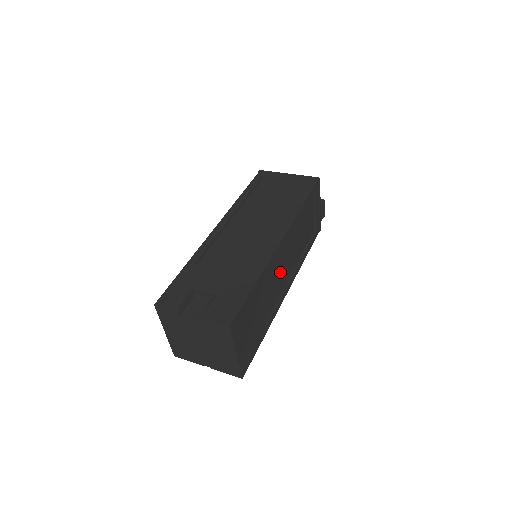
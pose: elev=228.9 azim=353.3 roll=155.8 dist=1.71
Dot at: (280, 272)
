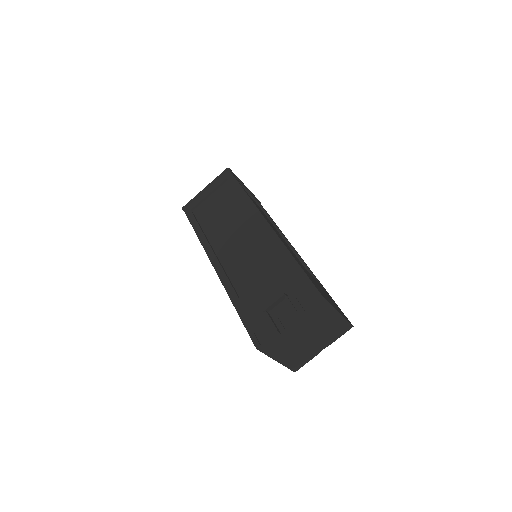
Dot at: occluded
